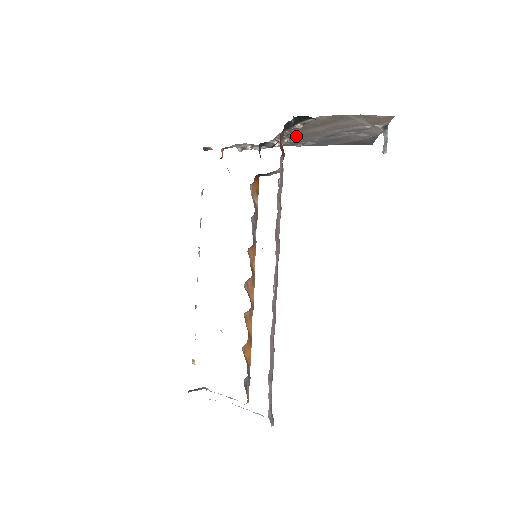
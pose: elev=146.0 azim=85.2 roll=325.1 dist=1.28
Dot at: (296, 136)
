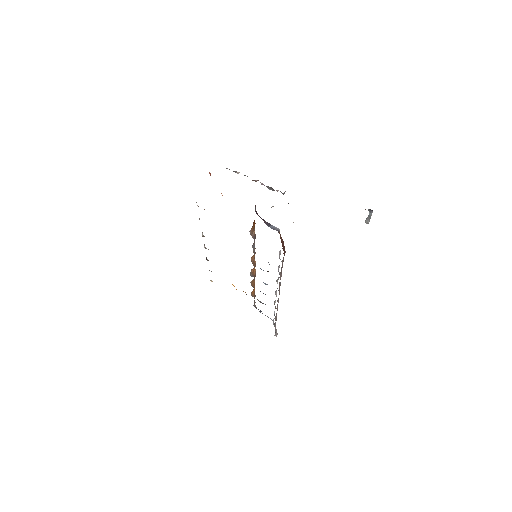
Dot at: occluded
